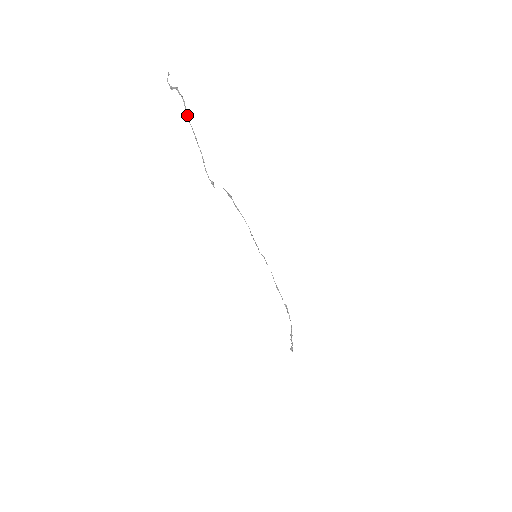
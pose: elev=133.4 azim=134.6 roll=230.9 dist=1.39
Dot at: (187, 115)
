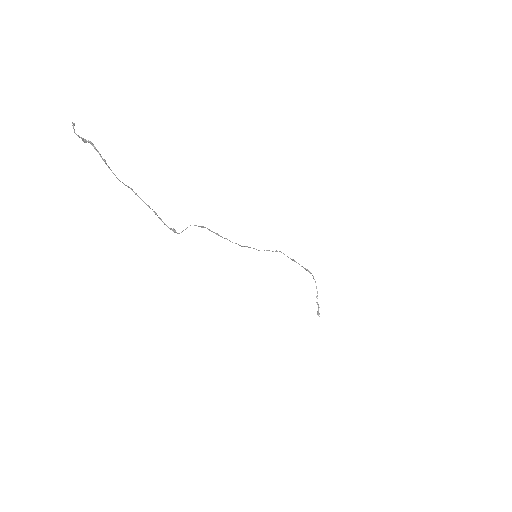
Dot at: occluded
